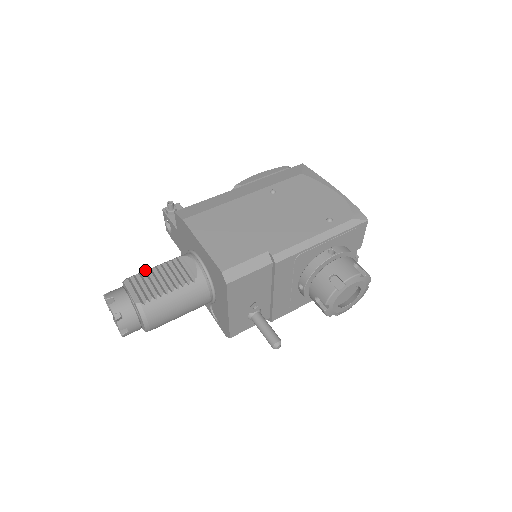
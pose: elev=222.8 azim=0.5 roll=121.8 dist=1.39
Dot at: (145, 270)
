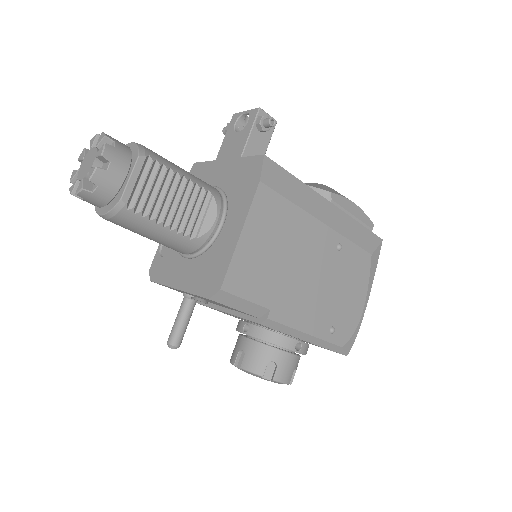
Dot at: (170, 166)
